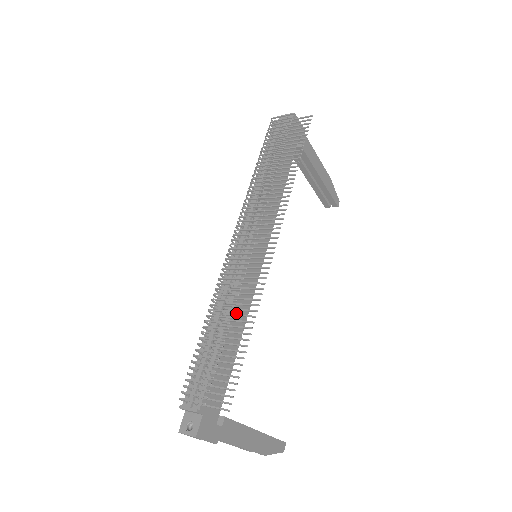
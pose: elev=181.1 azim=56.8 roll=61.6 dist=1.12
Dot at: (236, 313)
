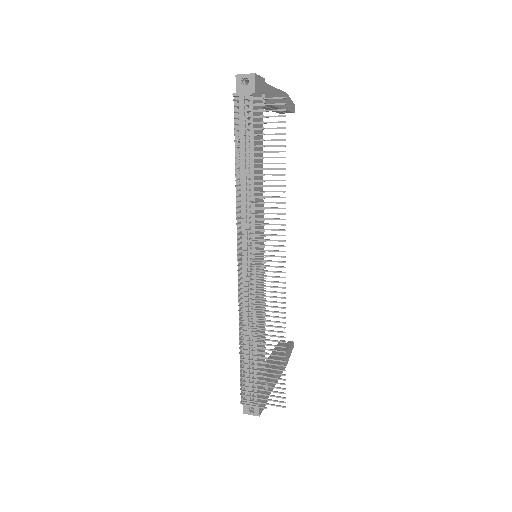
Dot at: occluded
